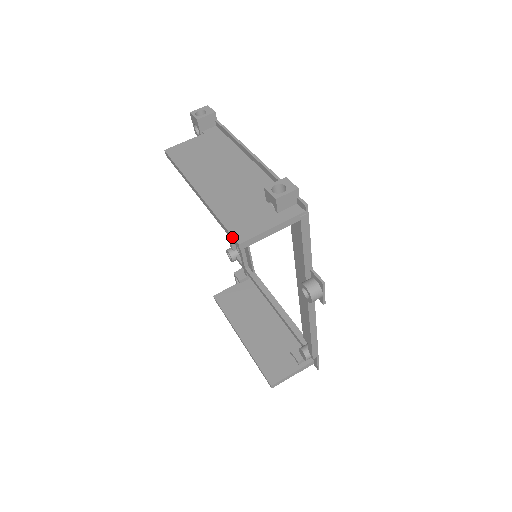
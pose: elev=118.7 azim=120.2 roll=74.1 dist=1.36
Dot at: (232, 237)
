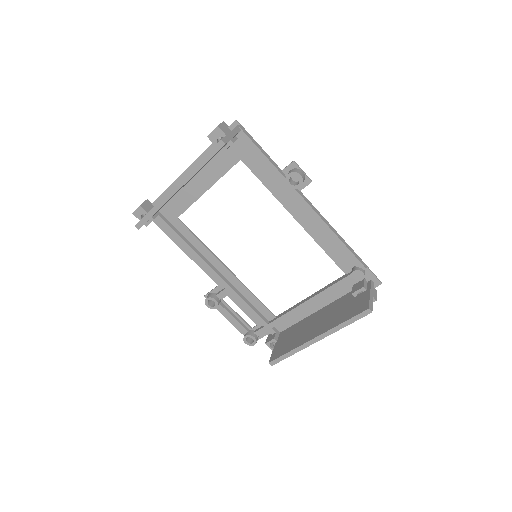
Dot at: (215, 147)
